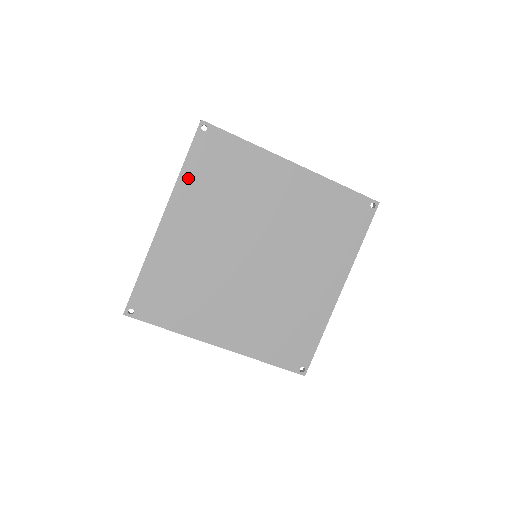
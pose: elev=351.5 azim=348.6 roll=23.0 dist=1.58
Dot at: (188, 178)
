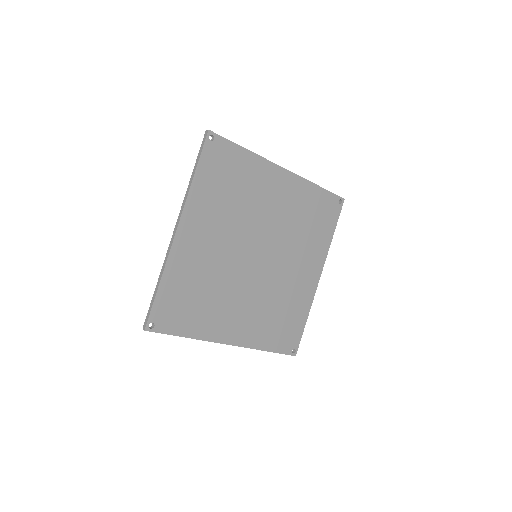
Dot at: (199, 188)
